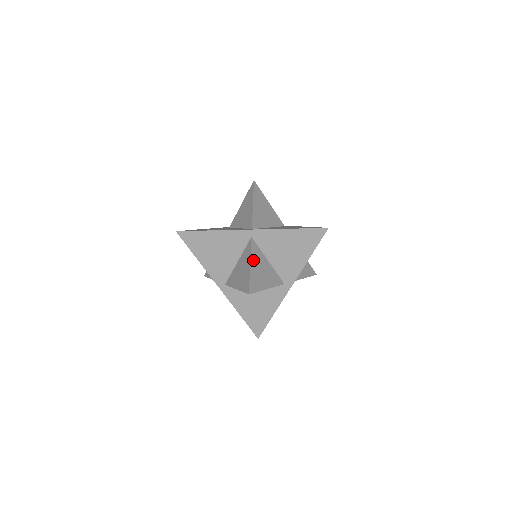
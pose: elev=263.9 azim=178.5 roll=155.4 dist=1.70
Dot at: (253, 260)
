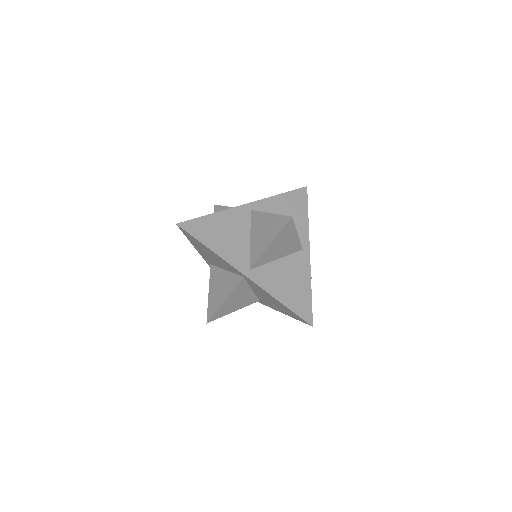
Dot at: (231, 296)
